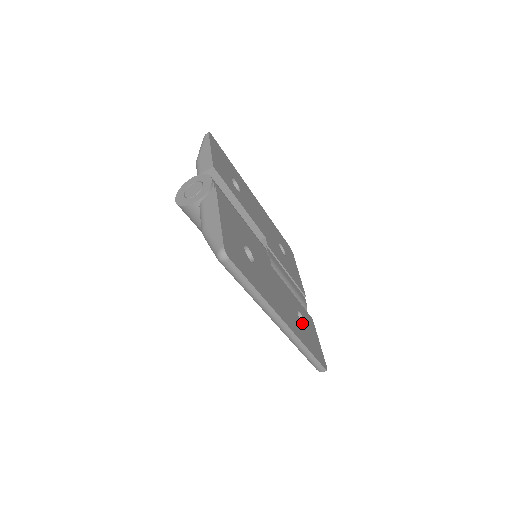
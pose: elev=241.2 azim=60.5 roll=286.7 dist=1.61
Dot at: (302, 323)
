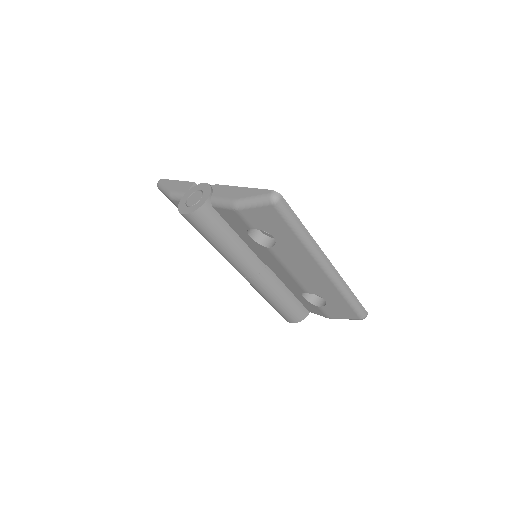
Dot at: occluded
